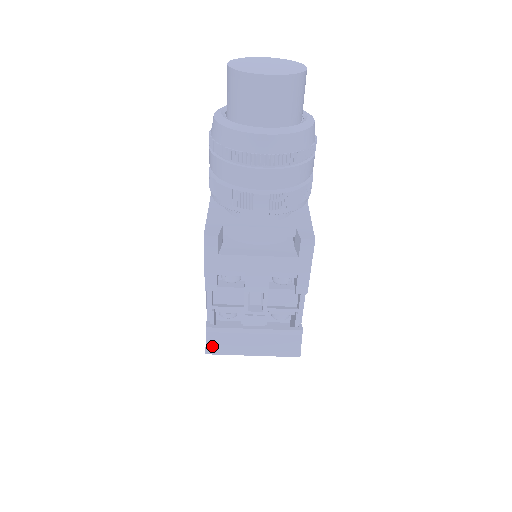
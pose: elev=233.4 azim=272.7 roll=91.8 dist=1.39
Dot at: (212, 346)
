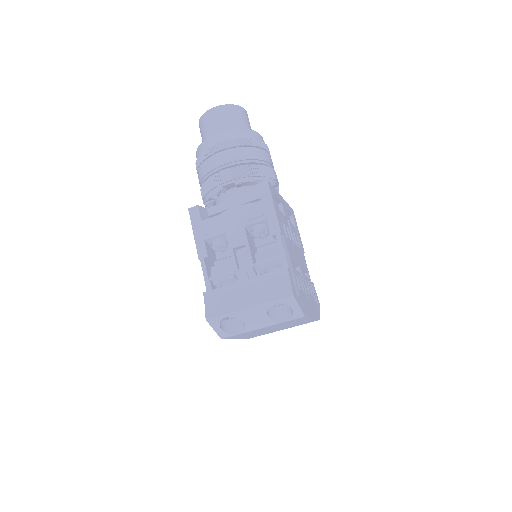
Dot at: (211, 310)
